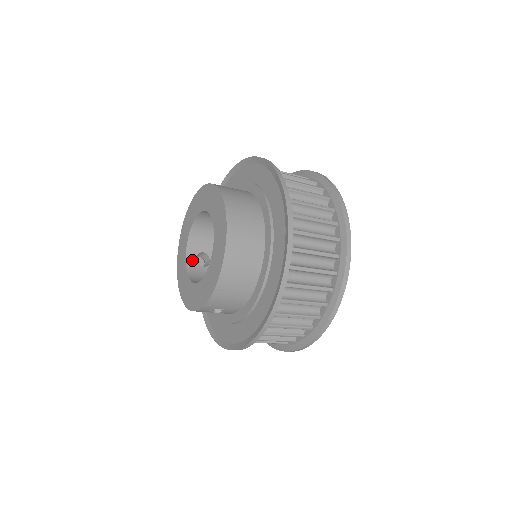
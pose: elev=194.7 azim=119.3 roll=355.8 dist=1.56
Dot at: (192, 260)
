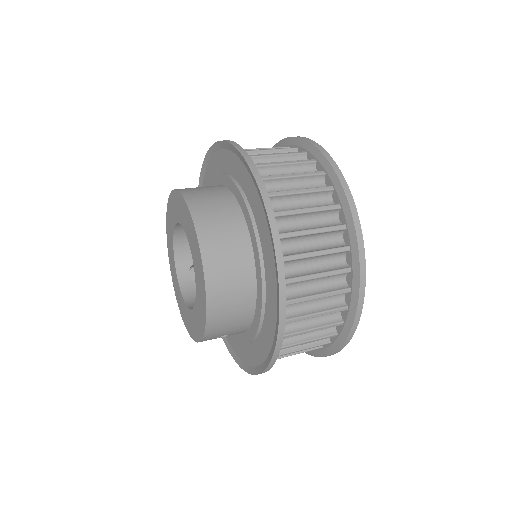
Dot at: (185, 276)
